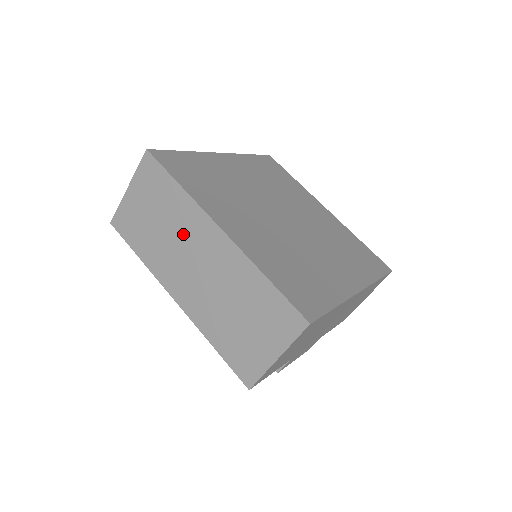
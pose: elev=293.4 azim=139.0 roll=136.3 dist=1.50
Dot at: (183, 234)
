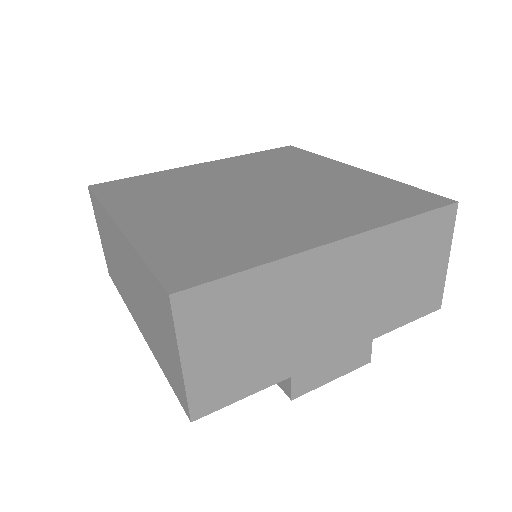
Dot at: (116, 252)
